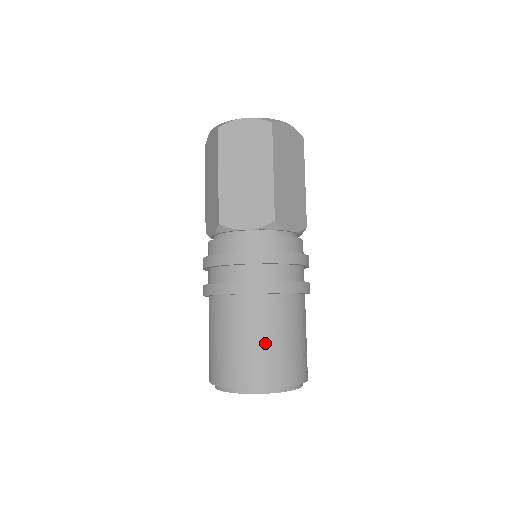
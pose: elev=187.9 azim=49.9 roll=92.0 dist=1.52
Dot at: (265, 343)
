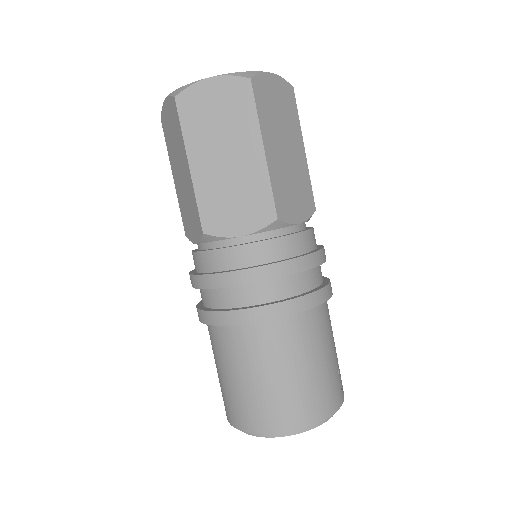
Dot at: (291, 376)
